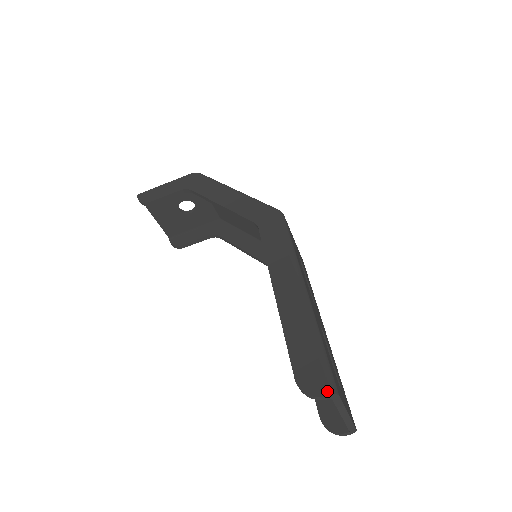
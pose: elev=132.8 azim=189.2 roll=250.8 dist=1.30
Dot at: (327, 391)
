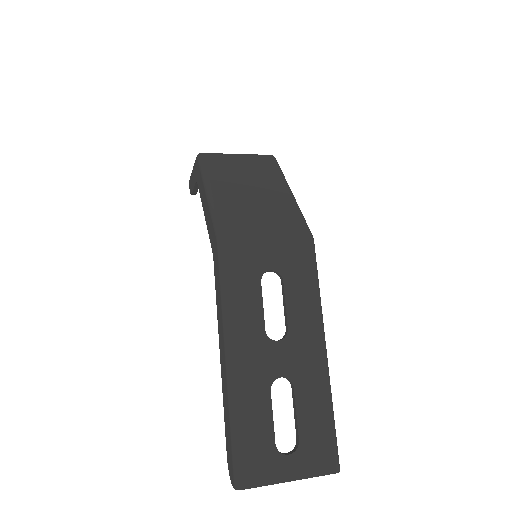
Dot at: (233, 484)
